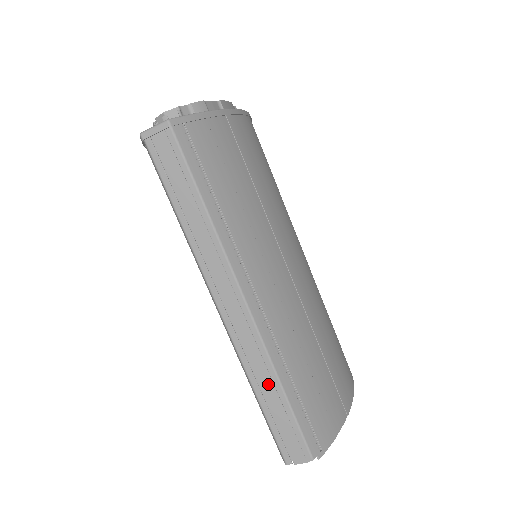
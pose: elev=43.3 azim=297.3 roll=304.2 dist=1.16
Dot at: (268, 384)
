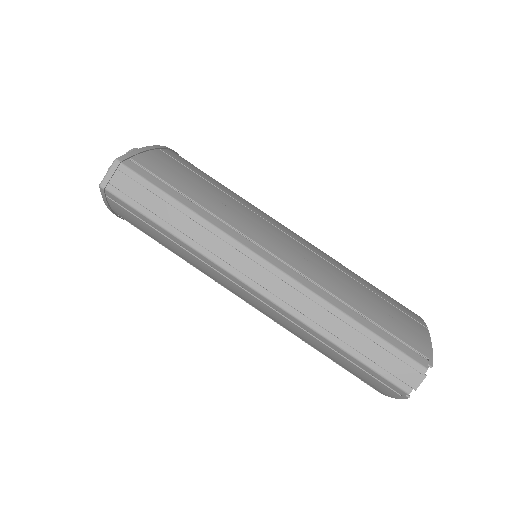
Dot at: (339, 327)
